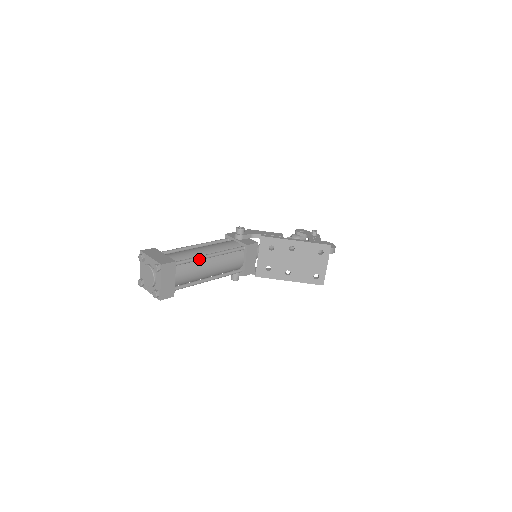
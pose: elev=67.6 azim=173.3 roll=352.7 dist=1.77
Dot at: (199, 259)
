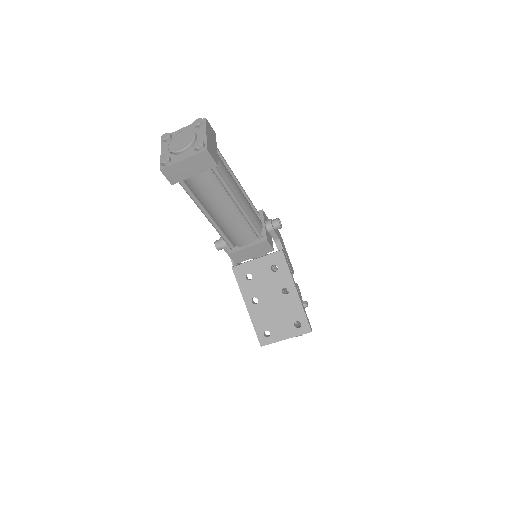
Dot at: (230, 193)
